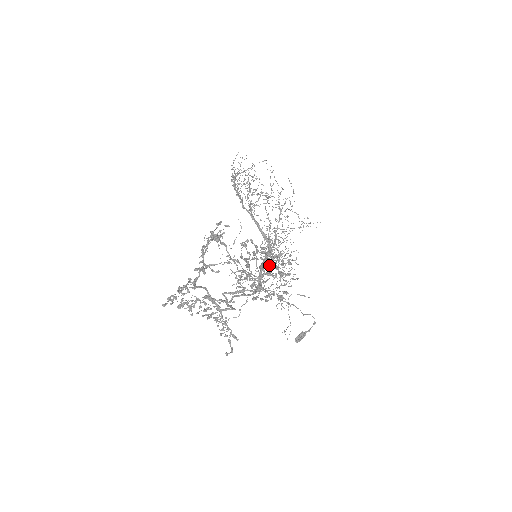
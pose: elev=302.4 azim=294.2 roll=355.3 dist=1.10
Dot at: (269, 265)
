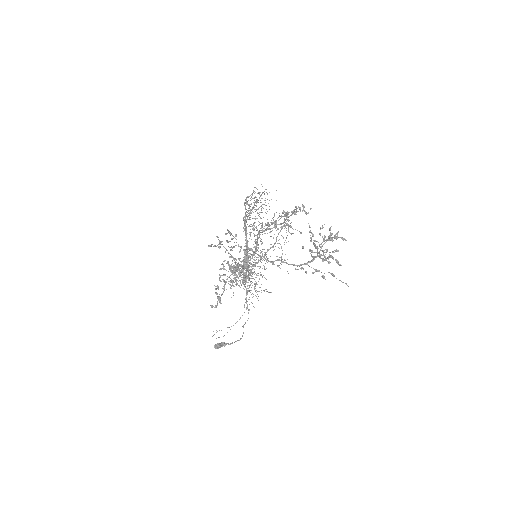
Dot at: occluded
